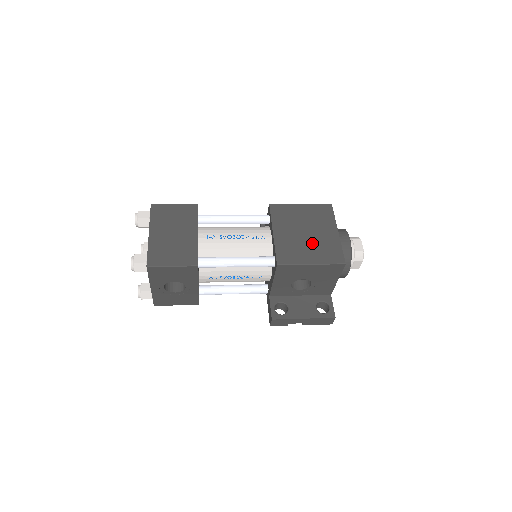
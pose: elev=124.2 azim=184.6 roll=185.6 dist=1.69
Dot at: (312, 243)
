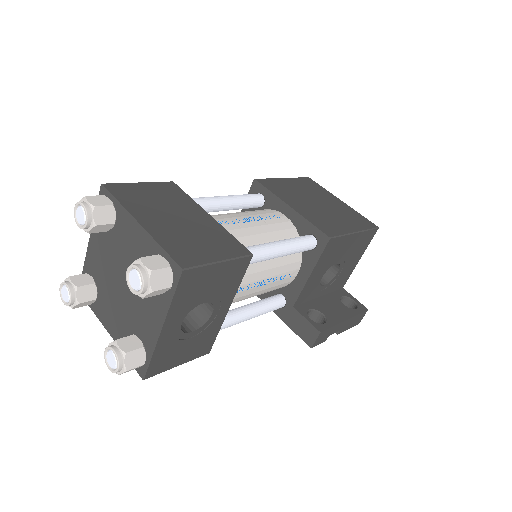
Dot at: (334, 212)
